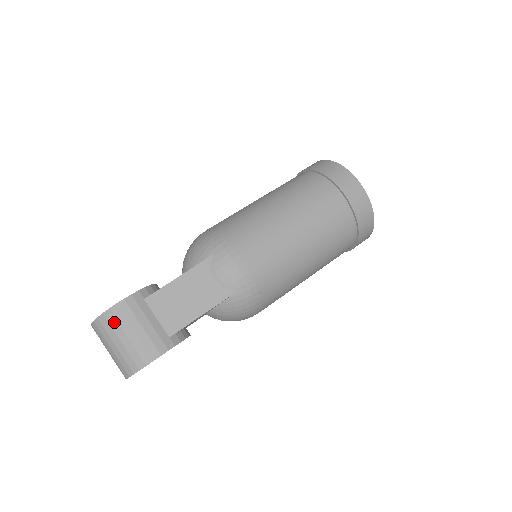
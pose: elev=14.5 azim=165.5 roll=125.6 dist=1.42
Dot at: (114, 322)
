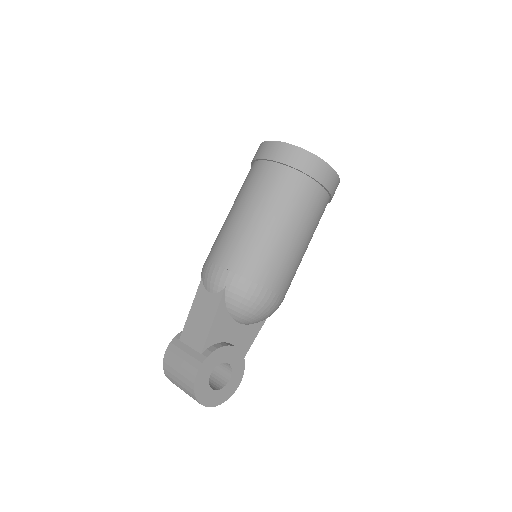
Dot at: (169, 368)
